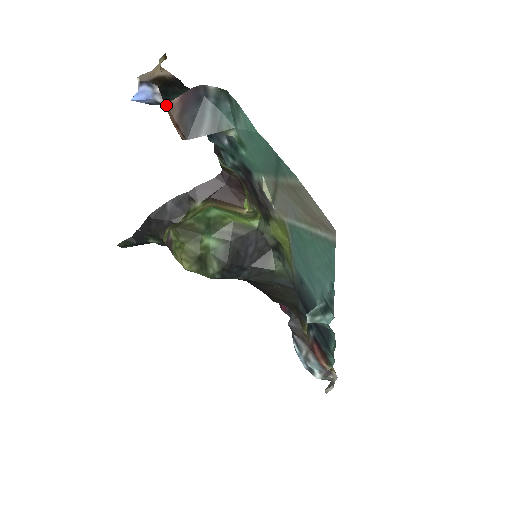
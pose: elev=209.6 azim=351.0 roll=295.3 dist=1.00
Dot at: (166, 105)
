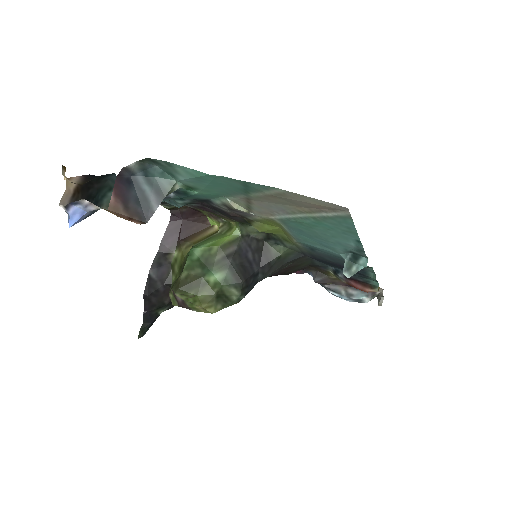
Dot at: (108, 210)
